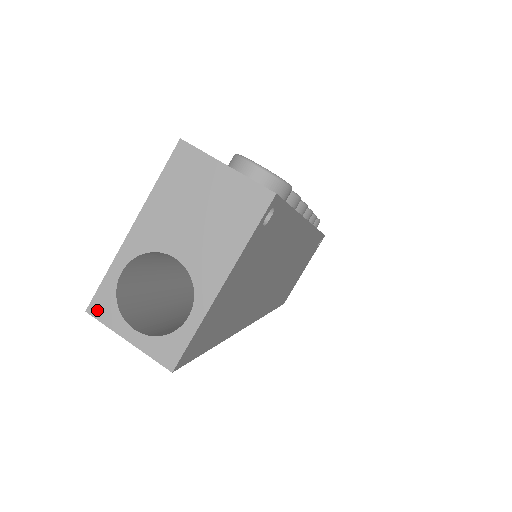
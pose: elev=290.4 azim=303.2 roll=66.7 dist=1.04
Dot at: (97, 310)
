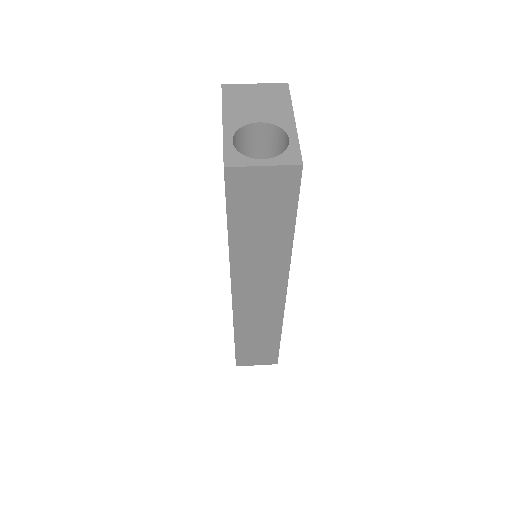
Dot at: (231, 163)
